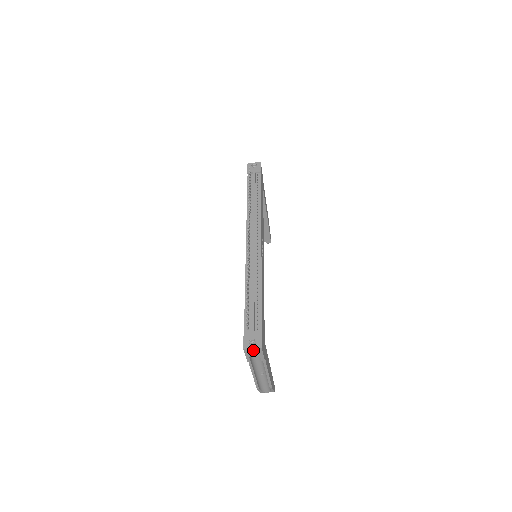
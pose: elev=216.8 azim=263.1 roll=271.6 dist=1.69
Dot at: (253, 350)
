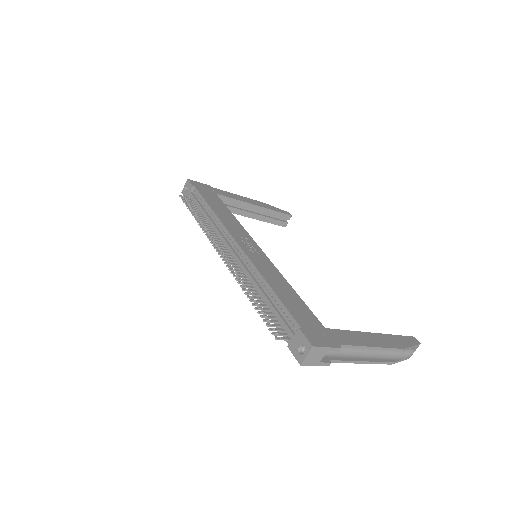
Dot at: (311, 356)
